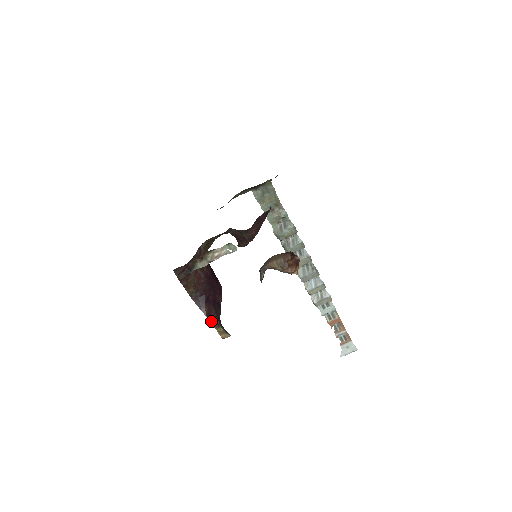
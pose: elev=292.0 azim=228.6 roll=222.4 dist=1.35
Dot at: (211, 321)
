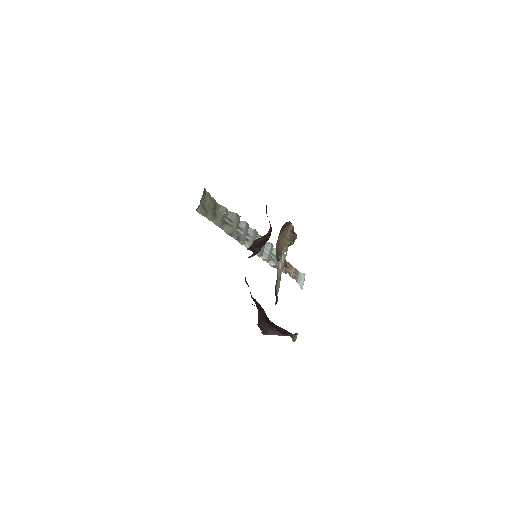
Dot at: (290, 335)
